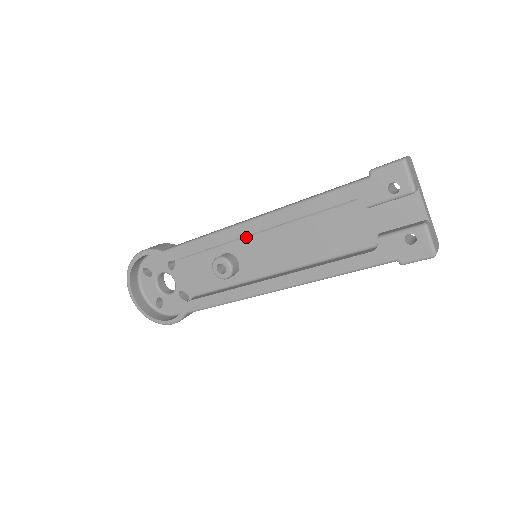
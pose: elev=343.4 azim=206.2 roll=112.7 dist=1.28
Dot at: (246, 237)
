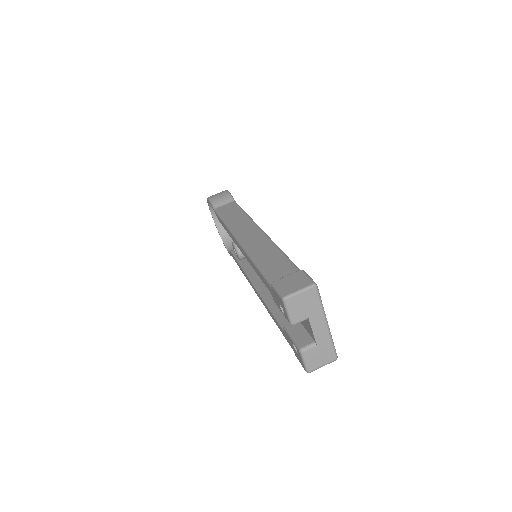
Dot at: occluded
